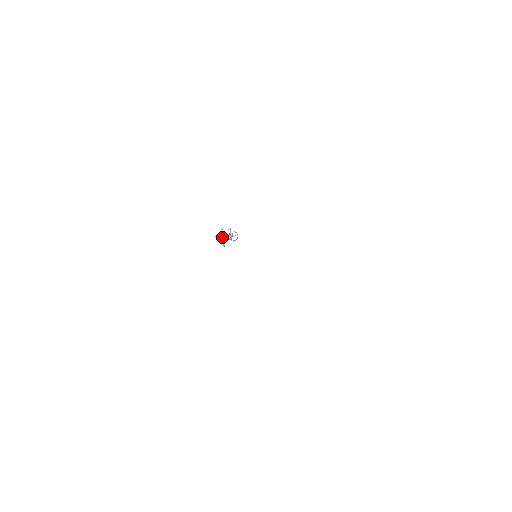
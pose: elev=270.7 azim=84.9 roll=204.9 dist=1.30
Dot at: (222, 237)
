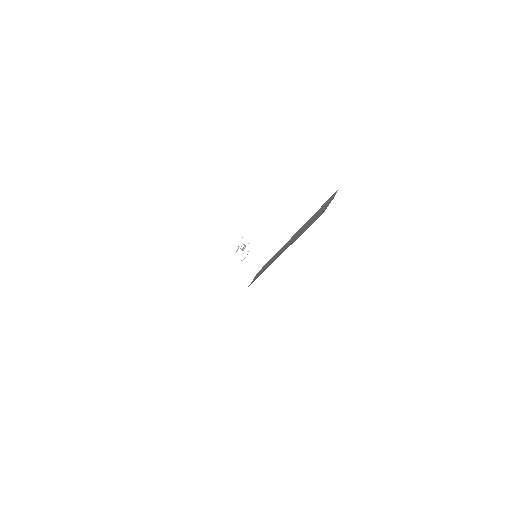
Dot at: (237, 250)
